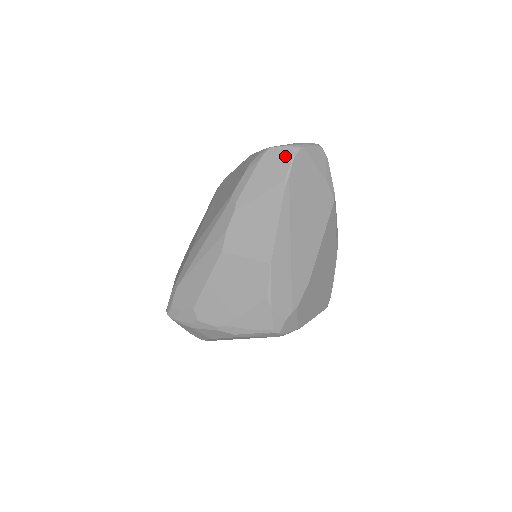
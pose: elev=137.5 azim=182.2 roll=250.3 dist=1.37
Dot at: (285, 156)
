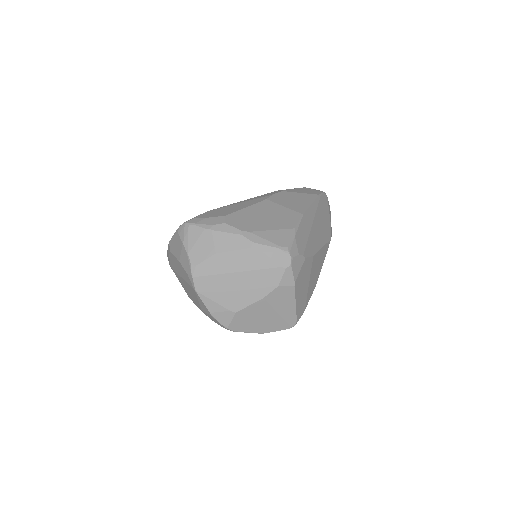
Dot at: (318, 191)
